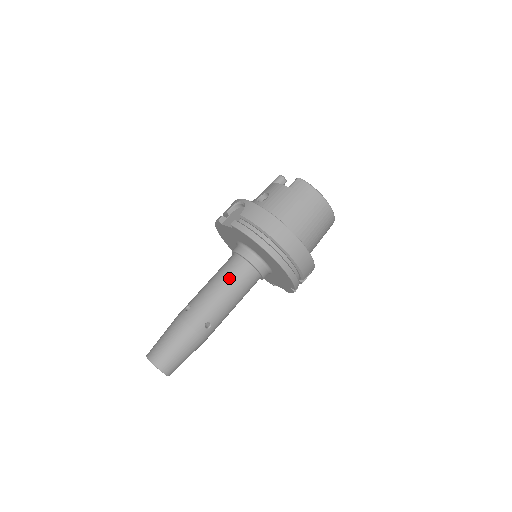
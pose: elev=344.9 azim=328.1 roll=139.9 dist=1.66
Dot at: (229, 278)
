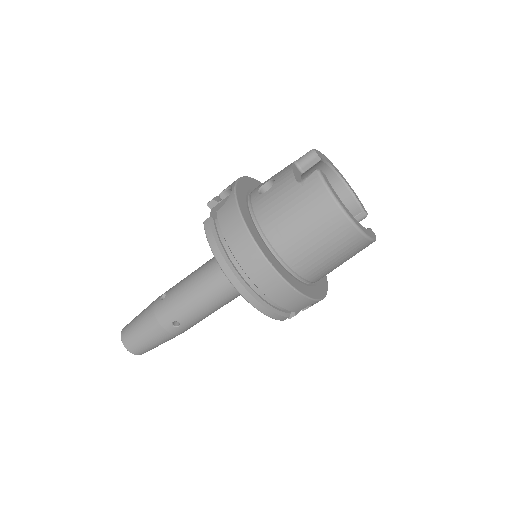
Dot at: (206, 280)
